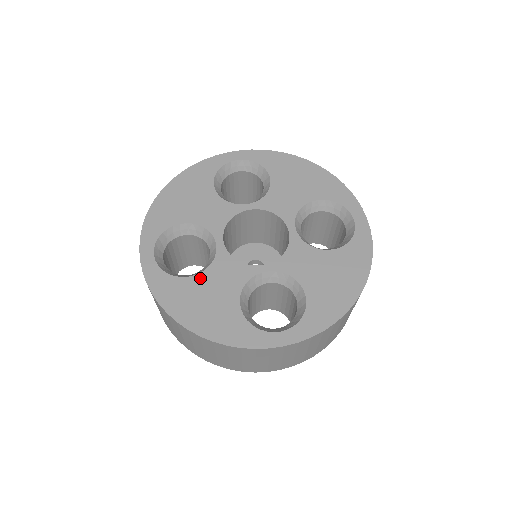
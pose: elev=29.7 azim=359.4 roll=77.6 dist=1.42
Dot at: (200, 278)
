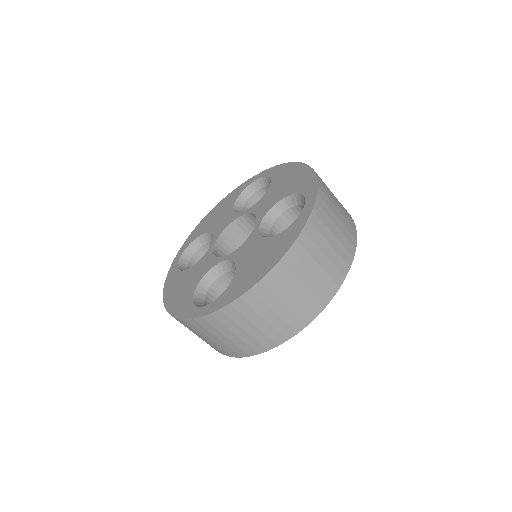
Dot at: (239, 268)
